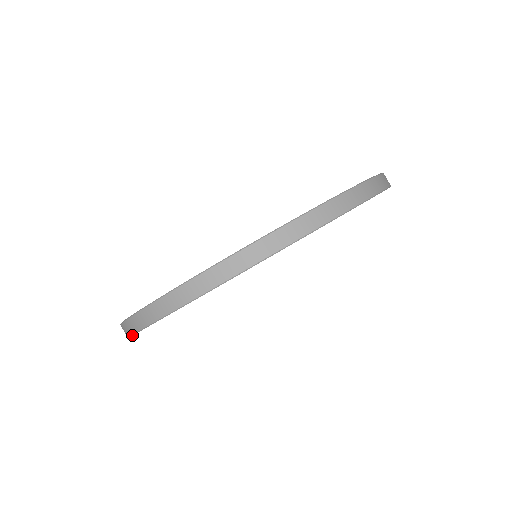
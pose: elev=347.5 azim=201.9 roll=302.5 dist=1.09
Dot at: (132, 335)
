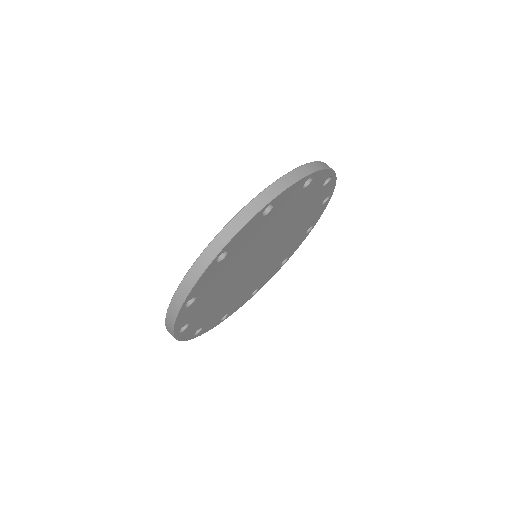
Dot at: (236, 234)
